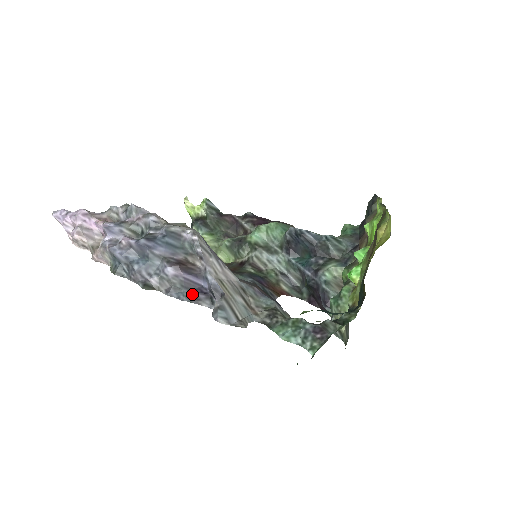
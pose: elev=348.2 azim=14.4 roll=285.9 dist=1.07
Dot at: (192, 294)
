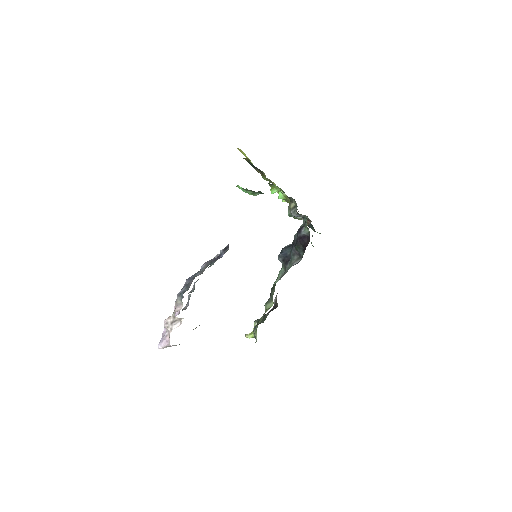
Dot at: (217, 259)
